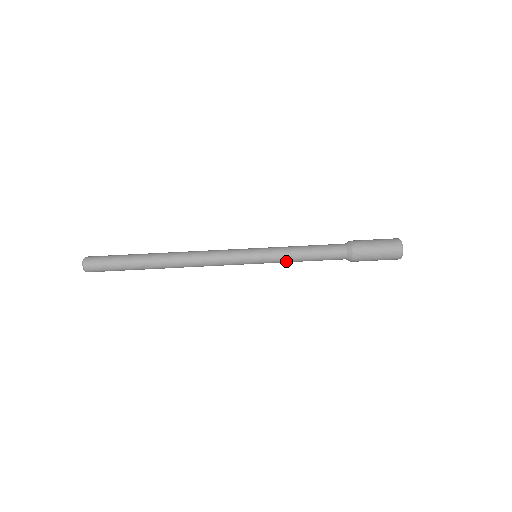
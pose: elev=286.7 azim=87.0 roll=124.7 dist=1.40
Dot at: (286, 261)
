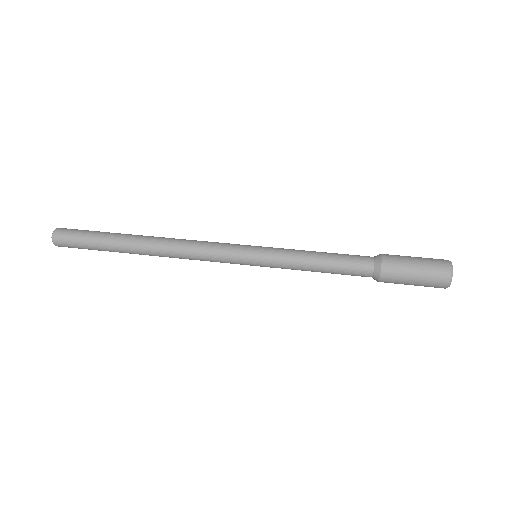
Dot at: (293, 256)
